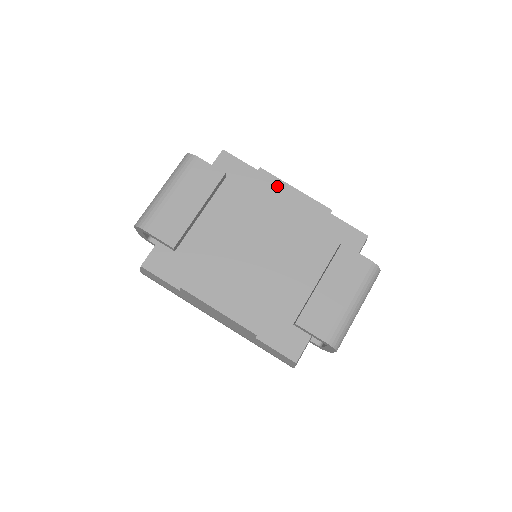
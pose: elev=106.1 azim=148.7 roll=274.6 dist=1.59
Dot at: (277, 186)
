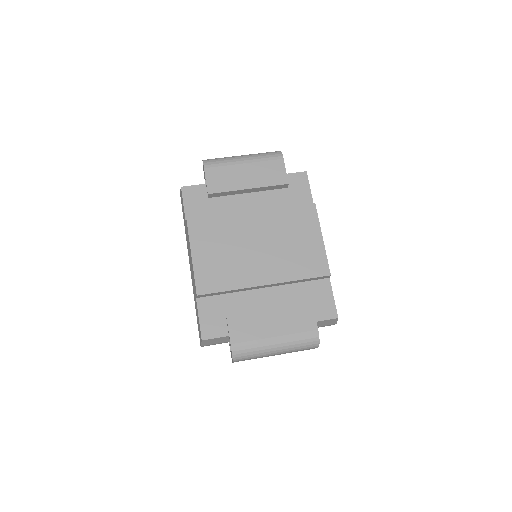
Dot at: (313, 224)
